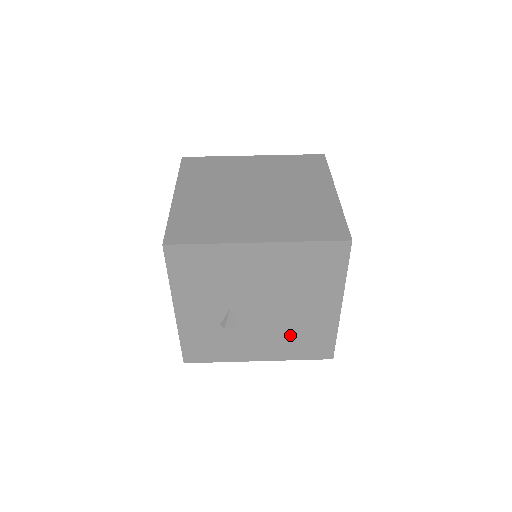
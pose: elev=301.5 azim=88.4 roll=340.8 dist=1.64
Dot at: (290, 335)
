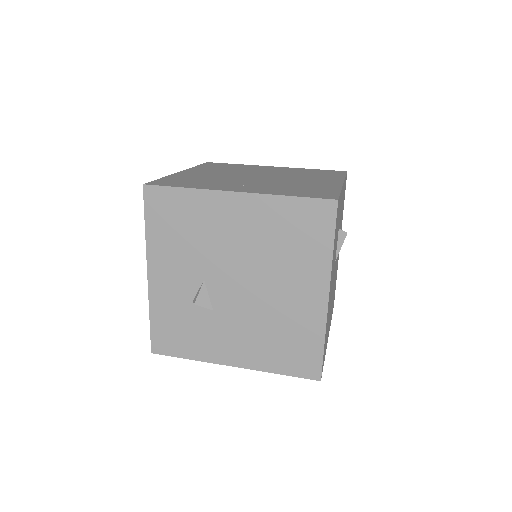
Dot at: (269, 331)
